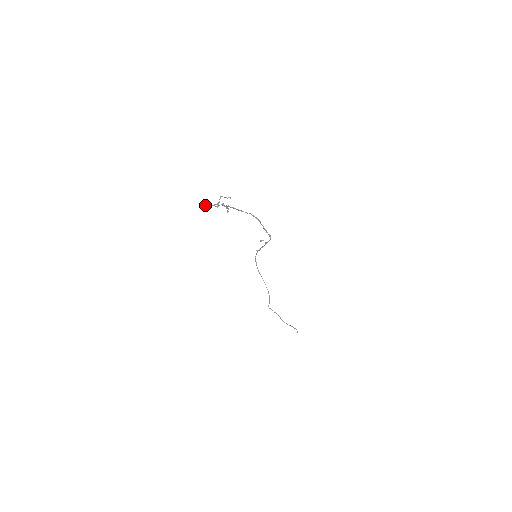
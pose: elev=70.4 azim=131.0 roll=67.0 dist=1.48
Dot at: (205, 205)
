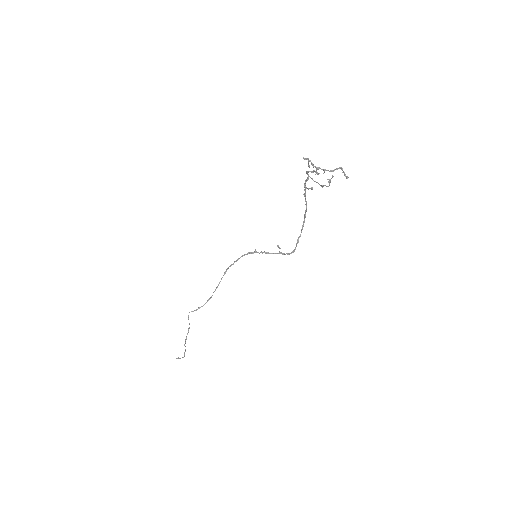
Dot at: occluded
